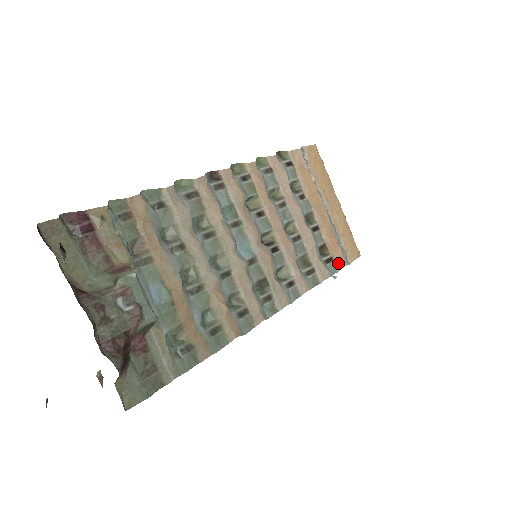
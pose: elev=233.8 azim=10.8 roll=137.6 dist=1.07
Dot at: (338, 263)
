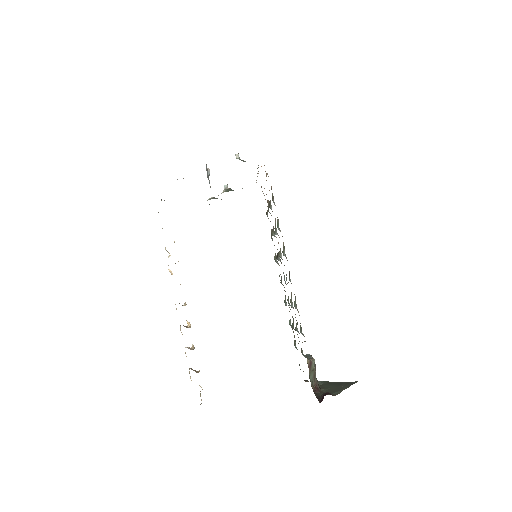
Dot at: occluded
